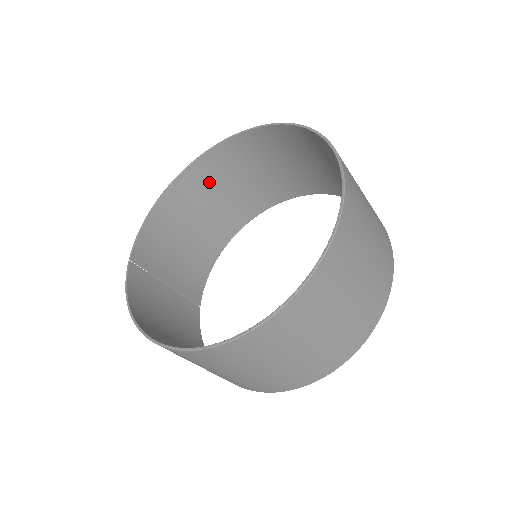
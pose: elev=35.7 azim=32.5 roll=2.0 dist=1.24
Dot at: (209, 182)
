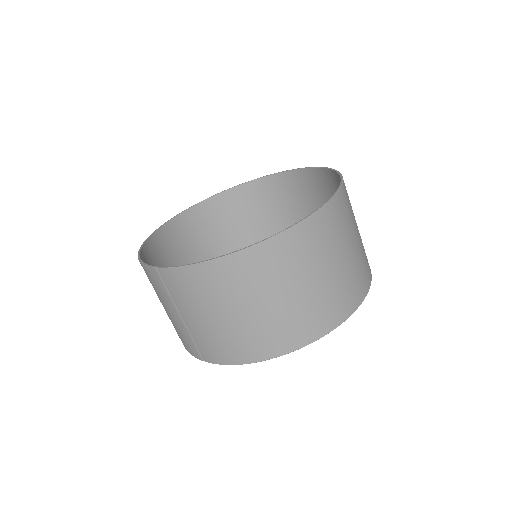
Dot at: (164, 257)
